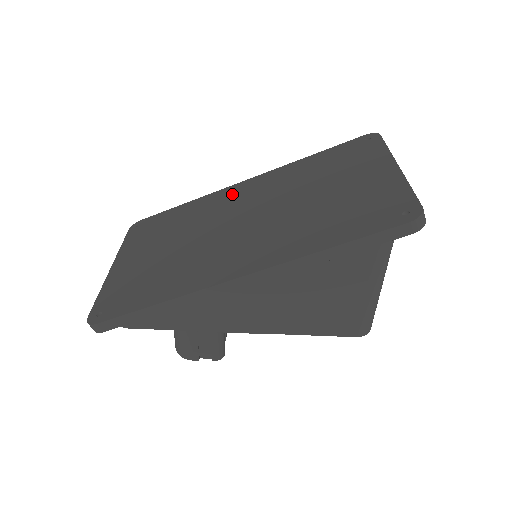
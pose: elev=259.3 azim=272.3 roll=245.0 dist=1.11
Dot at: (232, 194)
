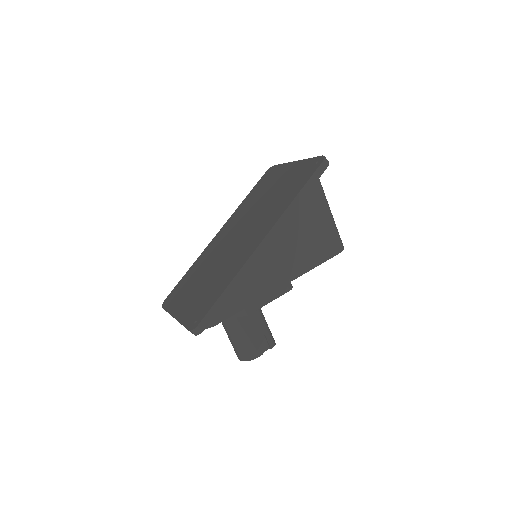
Dot at: (216, 241)
